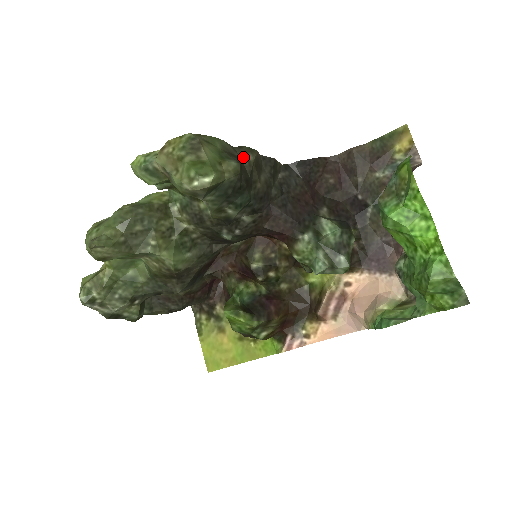
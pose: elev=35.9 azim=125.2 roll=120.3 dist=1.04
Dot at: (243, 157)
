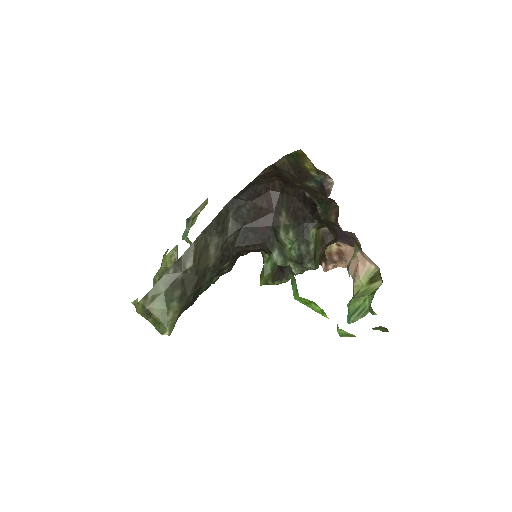
Dot at: (184, 271)
